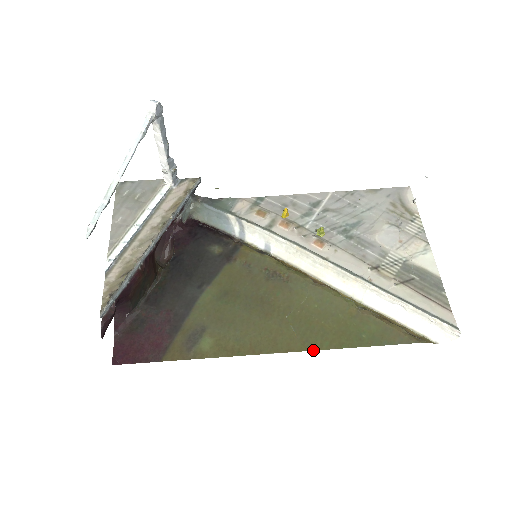
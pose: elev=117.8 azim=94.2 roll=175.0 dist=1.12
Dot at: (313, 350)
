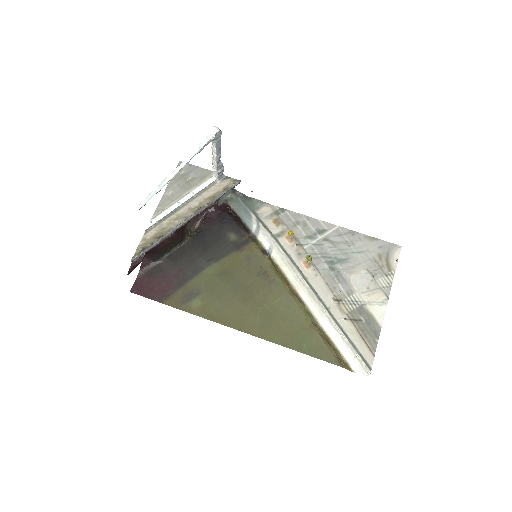
Dot at: (265, 339)
